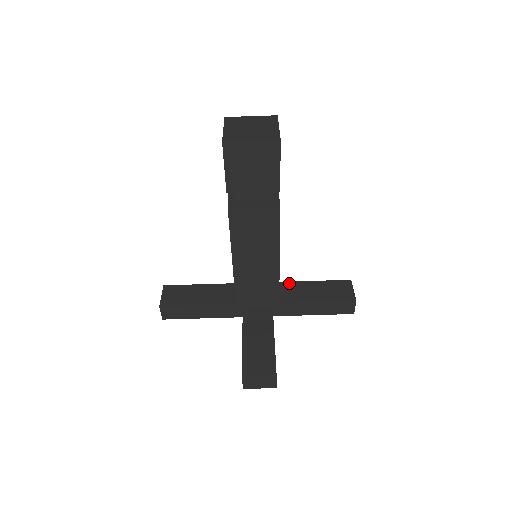
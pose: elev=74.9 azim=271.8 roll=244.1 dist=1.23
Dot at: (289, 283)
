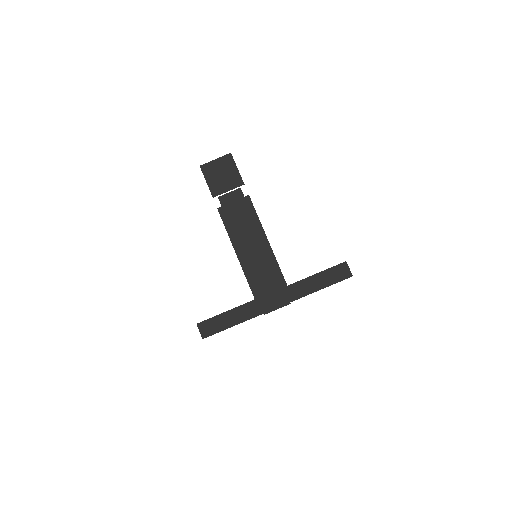
Dot at: occluded
